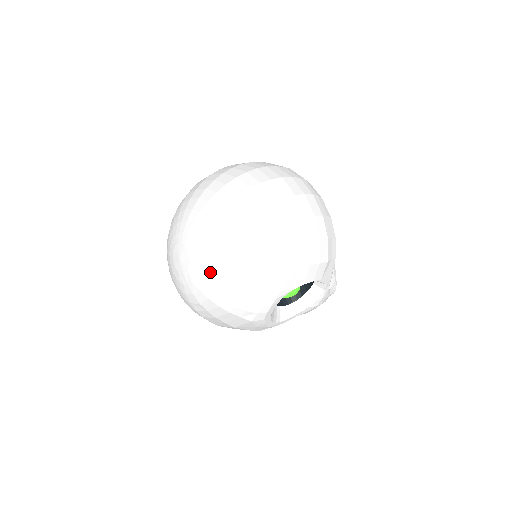
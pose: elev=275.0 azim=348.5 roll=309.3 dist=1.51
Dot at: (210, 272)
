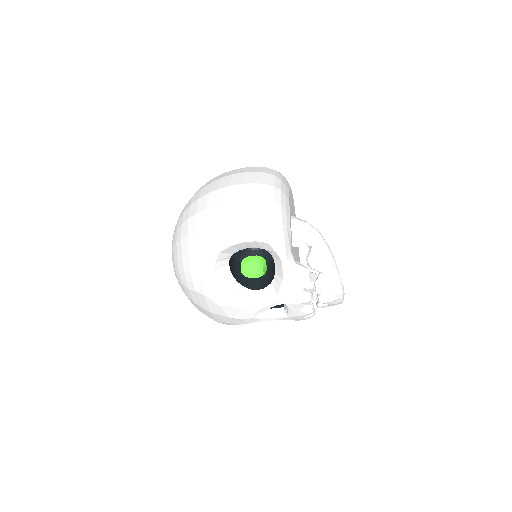
Dot at: (172, 253)
